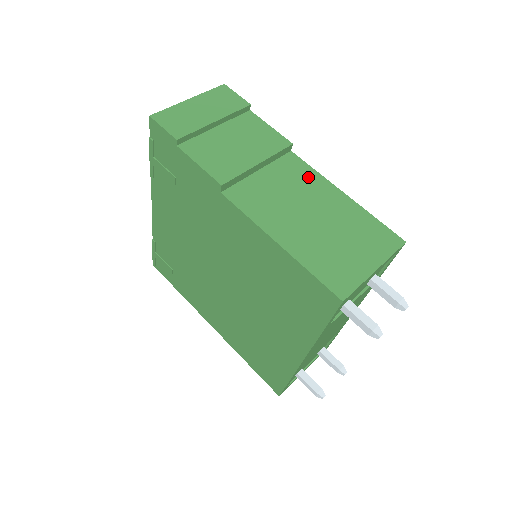
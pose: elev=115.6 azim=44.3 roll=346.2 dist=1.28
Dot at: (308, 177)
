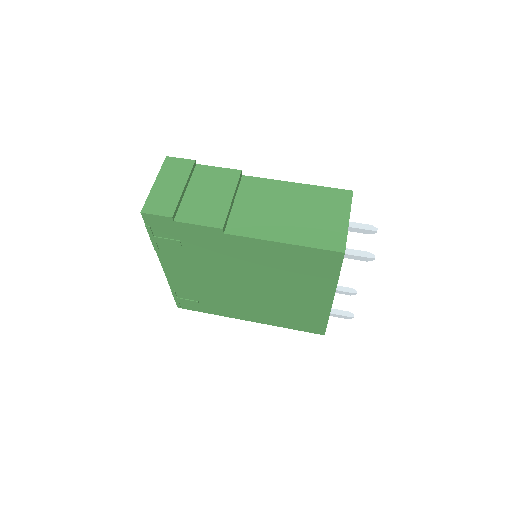
Dot at: (266, 187)
